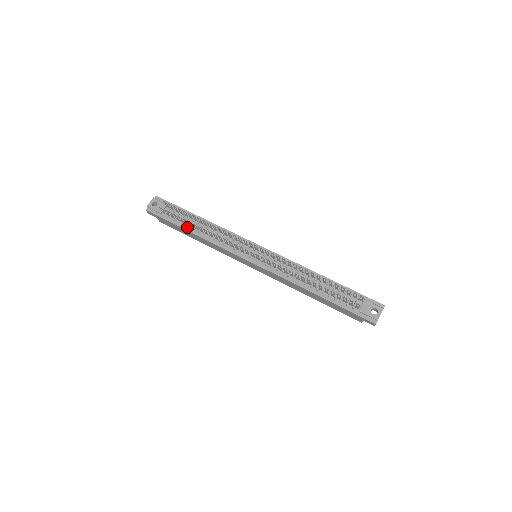
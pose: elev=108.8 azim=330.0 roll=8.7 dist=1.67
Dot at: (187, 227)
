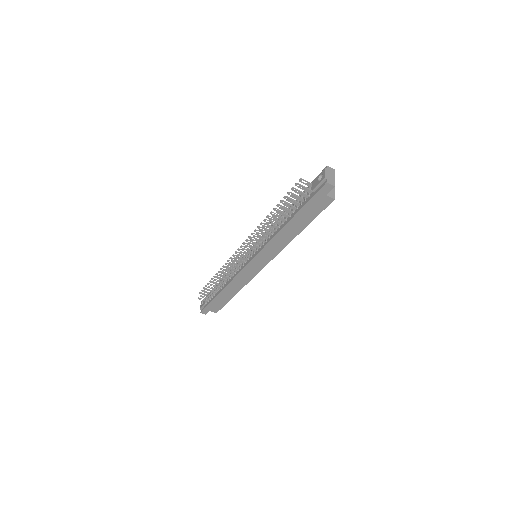
Dot at: (218, 292)
